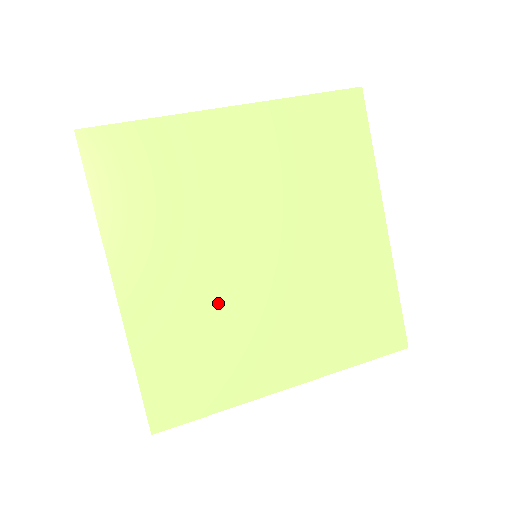
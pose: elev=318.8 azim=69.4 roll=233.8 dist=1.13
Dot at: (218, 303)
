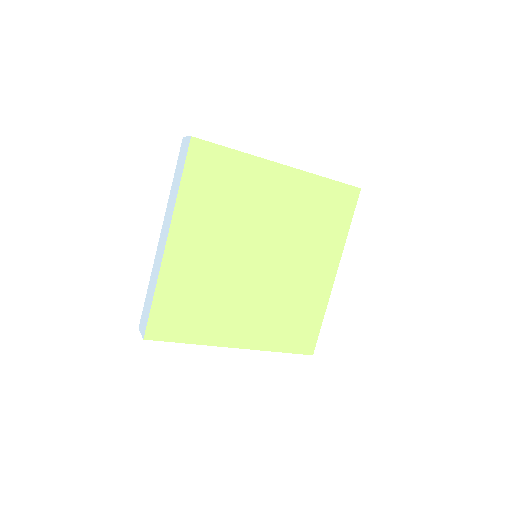
Dot at: (272, 296)
